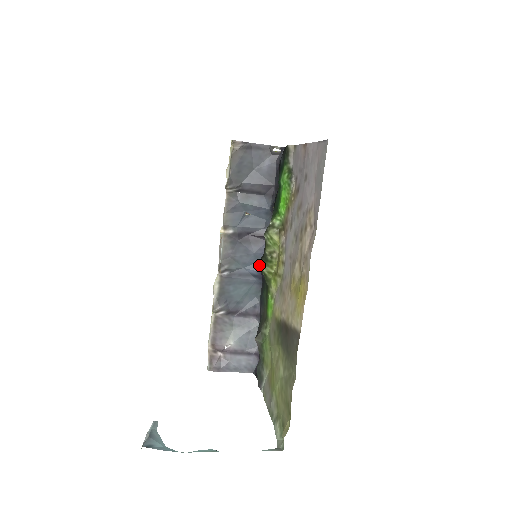
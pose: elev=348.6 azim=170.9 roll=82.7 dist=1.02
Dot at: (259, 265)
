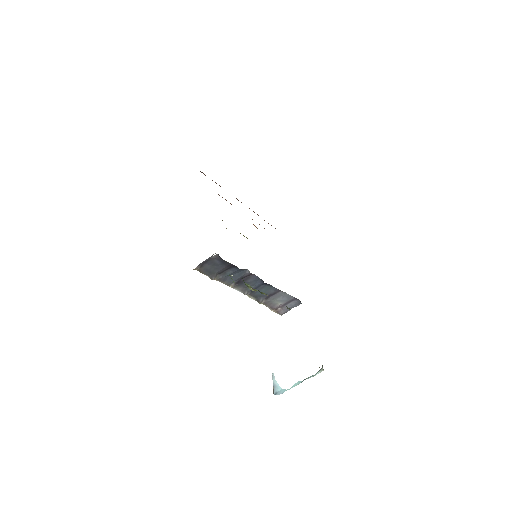
Dot at: occluded
